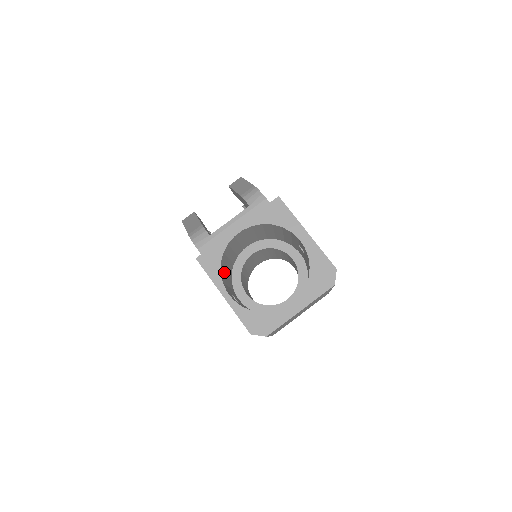
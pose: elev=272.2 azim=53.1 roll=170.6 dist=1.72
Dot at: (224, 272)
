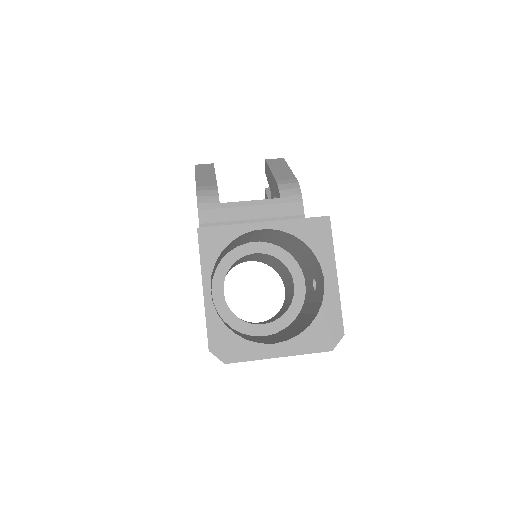
Dot at: occluded
